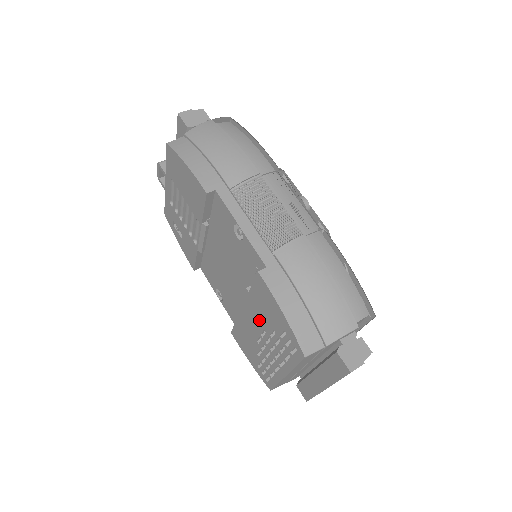
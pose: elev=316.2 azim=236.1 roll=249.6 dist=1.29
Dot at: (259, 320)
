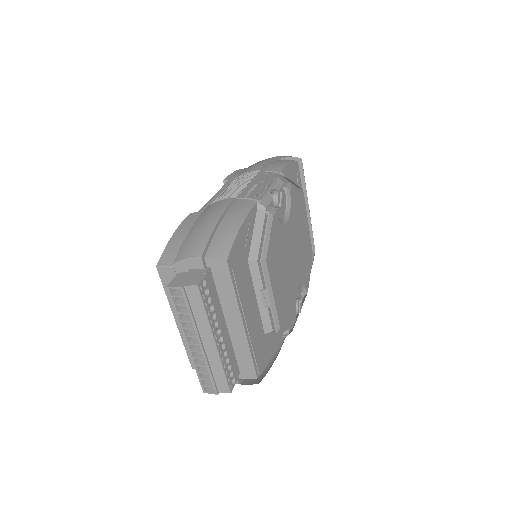
Dot at: occluded
